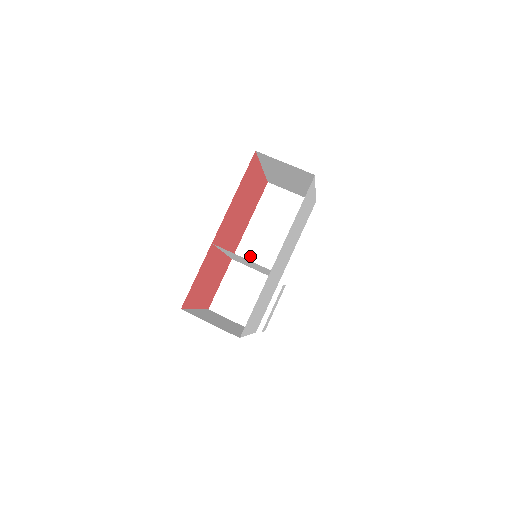
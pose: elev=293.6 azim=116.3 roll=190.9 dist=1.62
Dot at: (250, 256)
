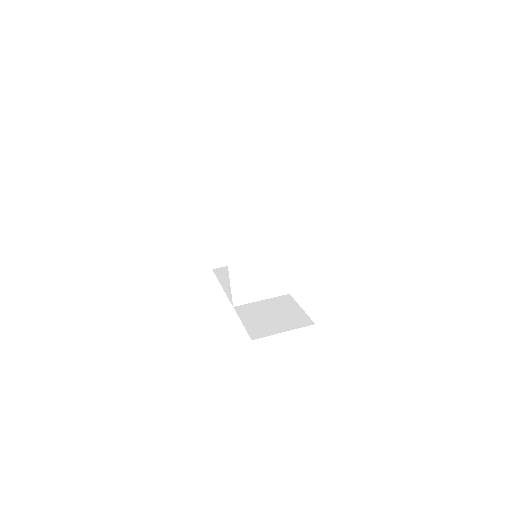
Dot at: occluded
